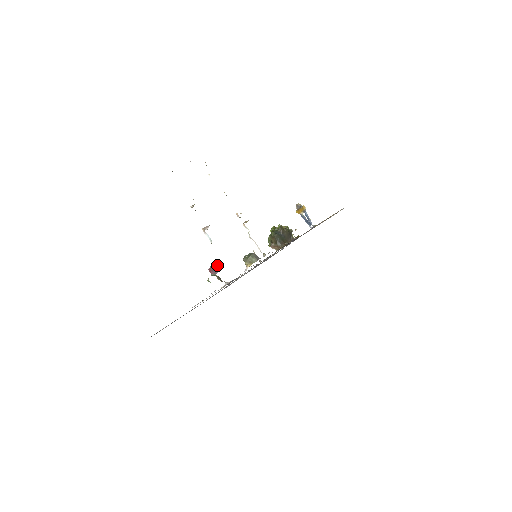
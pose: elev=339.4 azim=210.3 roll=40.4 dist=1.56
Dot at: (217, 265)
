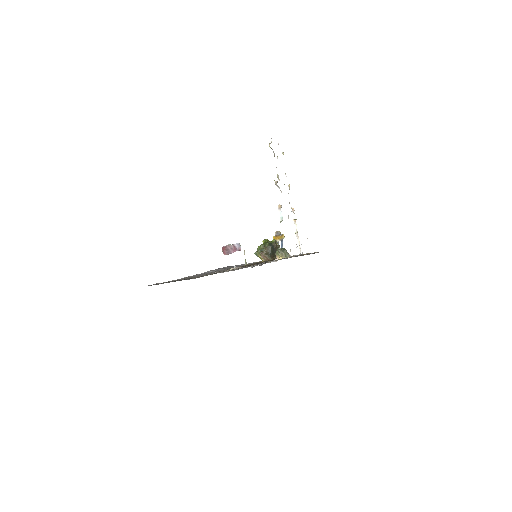
Dot at: (236, 246)
